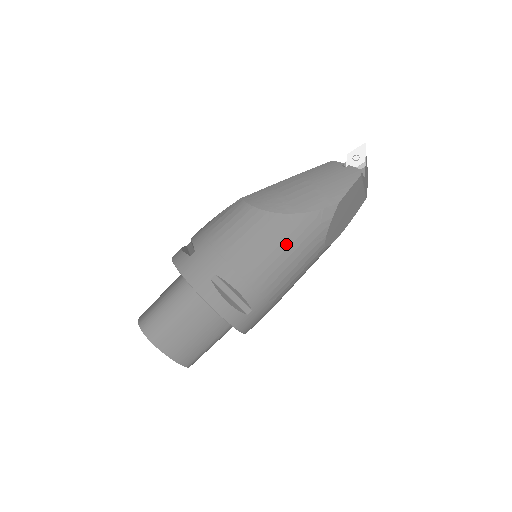
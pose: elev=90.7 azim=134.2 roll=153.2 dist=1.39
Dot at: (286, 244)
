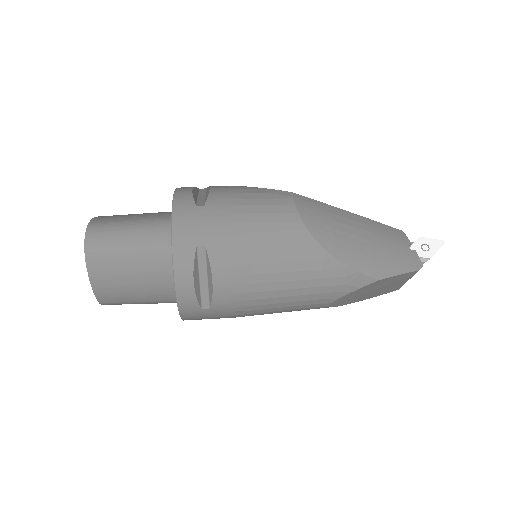
Dot at: (297, 276)
